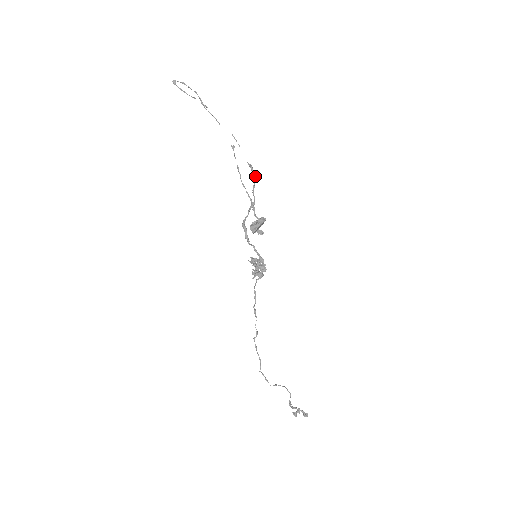
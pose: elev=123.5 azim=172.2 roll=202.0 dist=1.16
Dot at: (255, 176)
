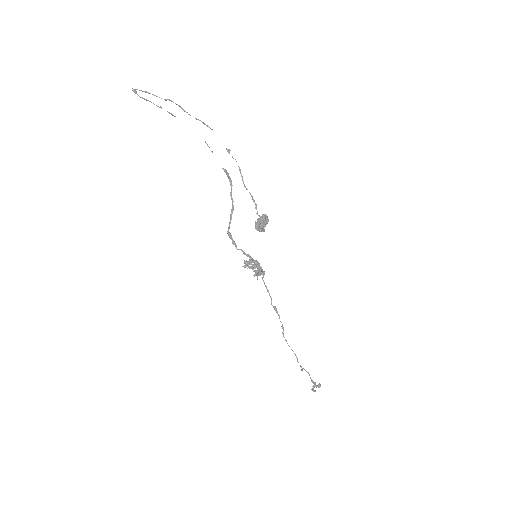
Dot at: occluded
